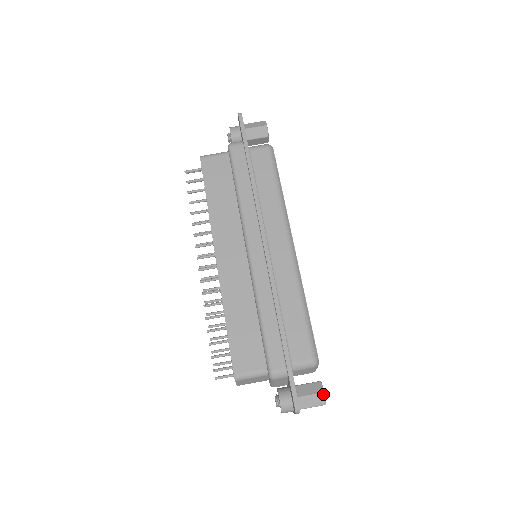
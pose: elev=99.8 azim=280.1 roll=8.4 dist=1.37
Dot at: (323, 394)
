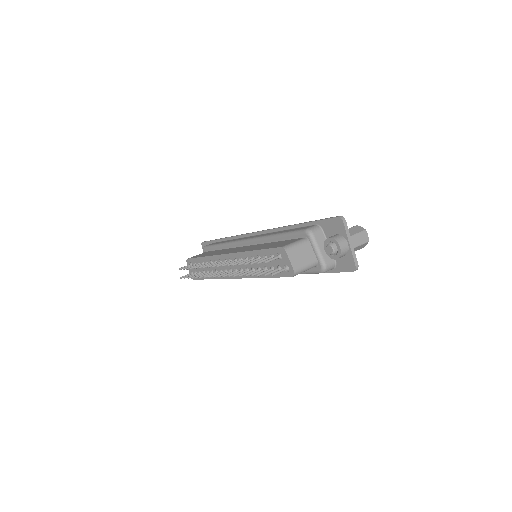
Dot at: (357, 226)
